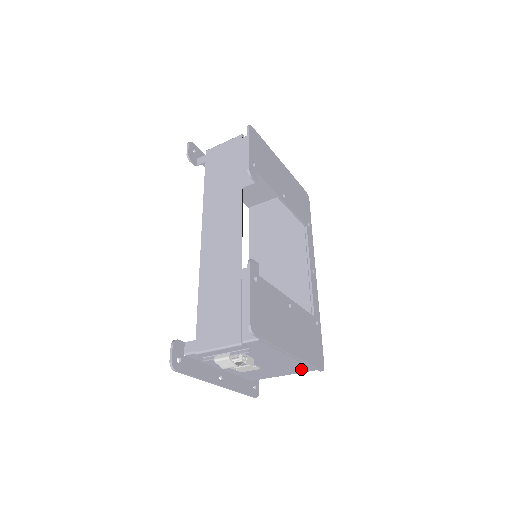
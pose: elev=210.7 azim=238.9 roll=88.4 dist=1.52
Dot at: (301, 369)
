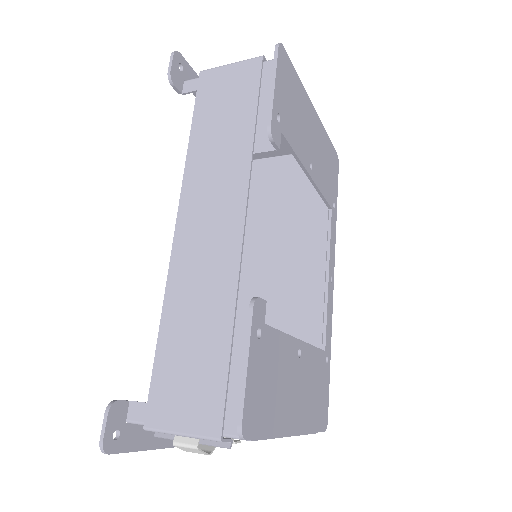
Dot at: occluded
